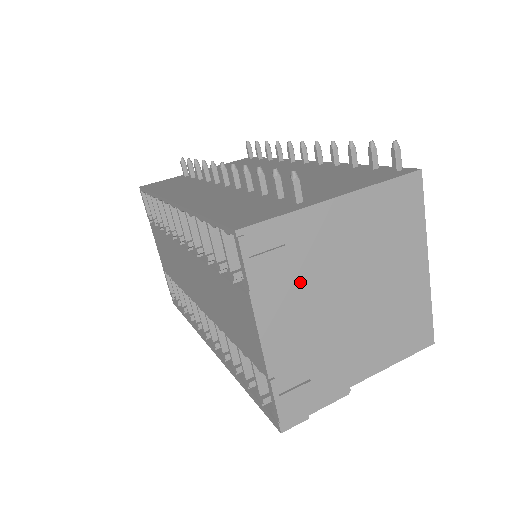
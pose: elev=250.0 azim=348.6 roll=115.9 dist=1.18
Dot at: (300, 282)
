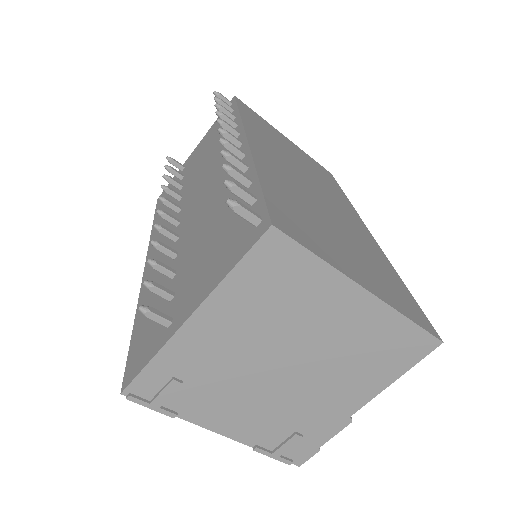
Dot at: (217, 388)
